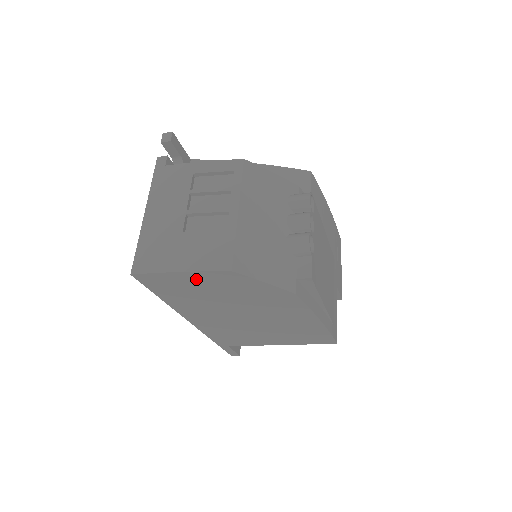
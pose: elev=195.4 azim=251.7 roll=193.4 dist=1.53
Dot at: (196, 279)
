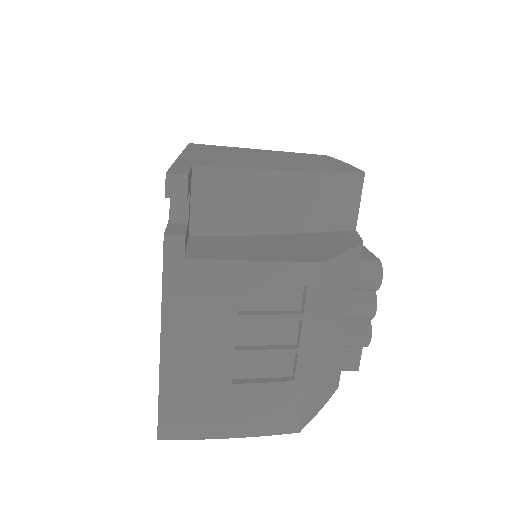
Dot at: occluded
